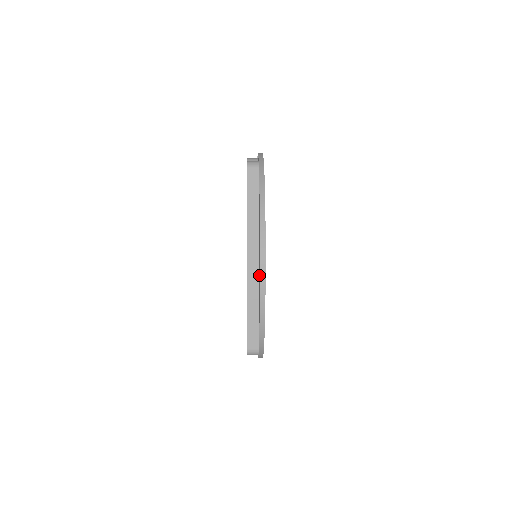
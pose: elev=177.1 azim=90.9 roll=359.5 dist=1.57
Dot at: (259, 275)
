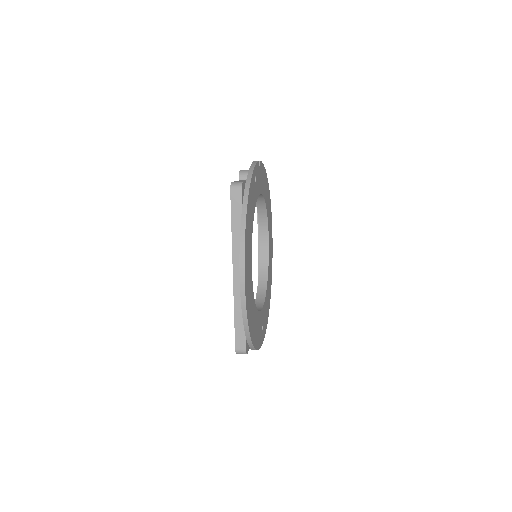
Dot at: occluded
